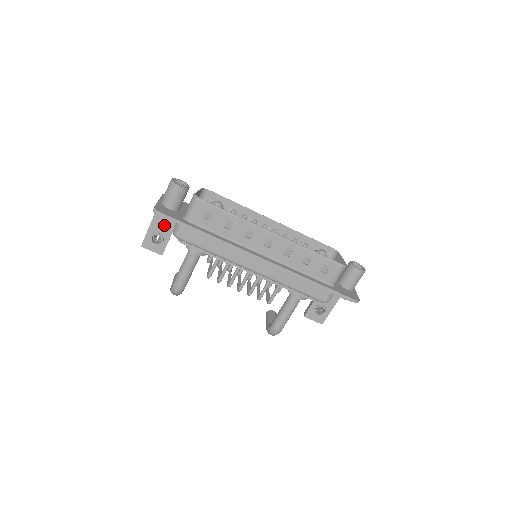
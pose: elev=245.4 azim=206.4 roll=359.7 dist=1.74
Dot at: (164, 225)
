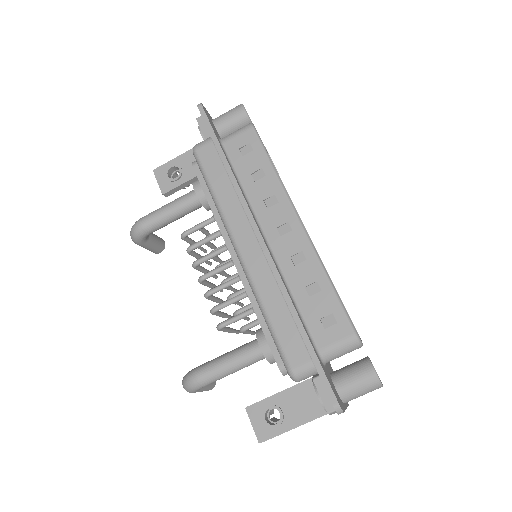
Dot at: occluded
